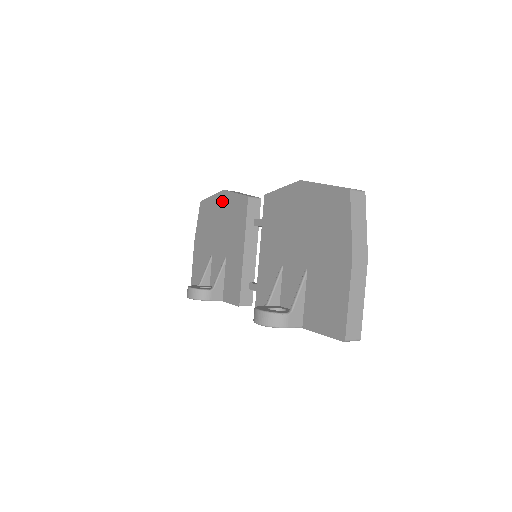
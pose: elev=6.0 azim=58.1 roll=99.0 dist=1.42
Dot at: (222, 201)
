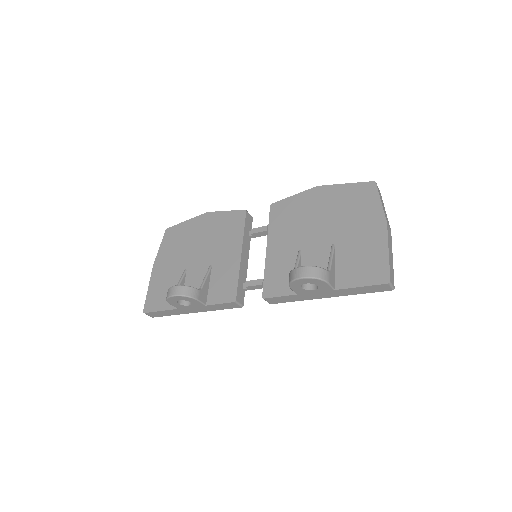
Dot at: (205, 221)
